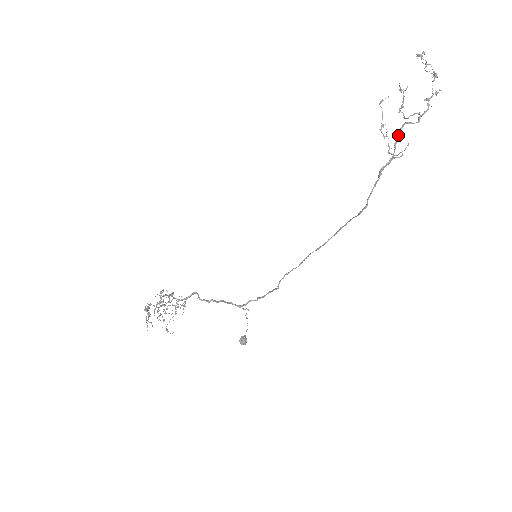
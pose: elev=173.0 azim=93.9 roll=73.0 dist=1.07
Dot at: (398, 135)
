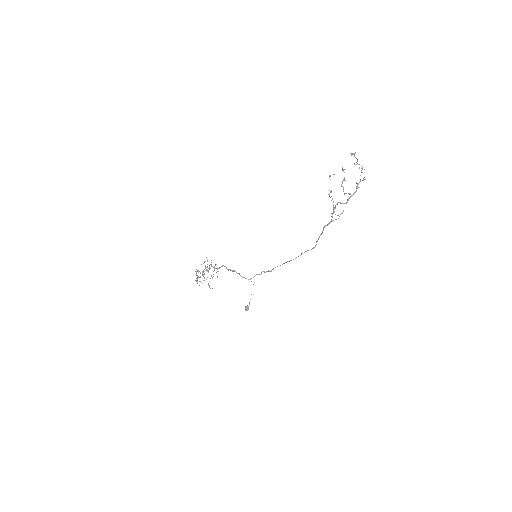
Dot at: (335, 208)
